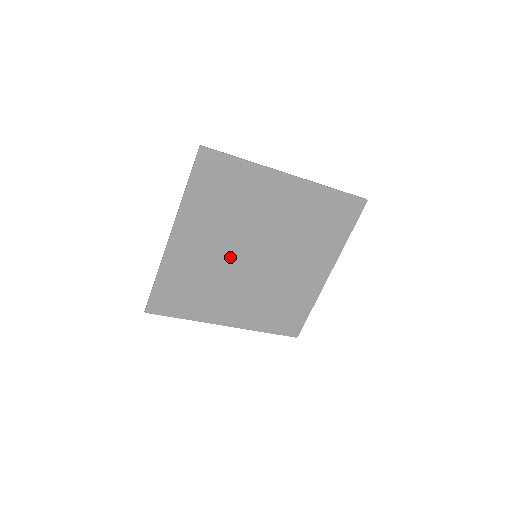
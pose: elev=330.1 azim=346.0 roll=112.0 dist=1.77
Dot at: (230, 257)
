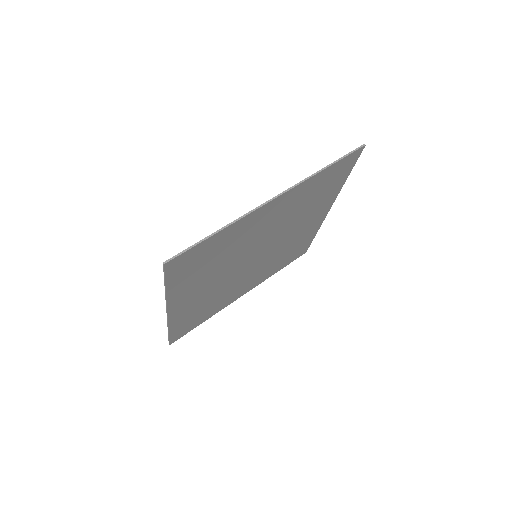
Dot at: (231, 275)
